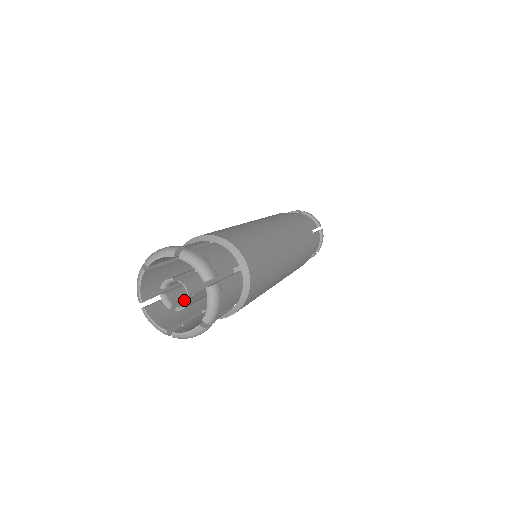
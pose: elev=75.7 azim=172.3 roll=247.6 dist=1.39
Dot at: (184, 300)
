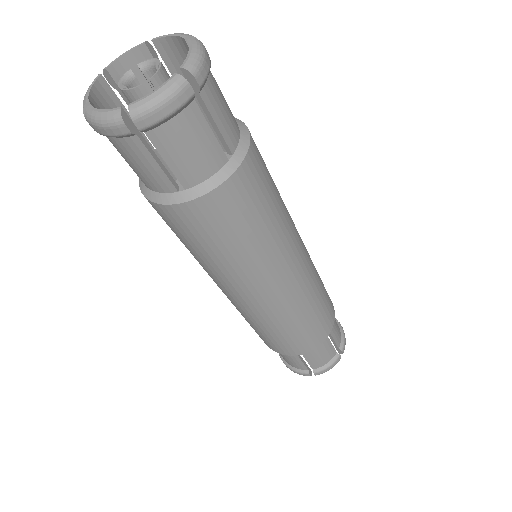
Dot at: occluded
